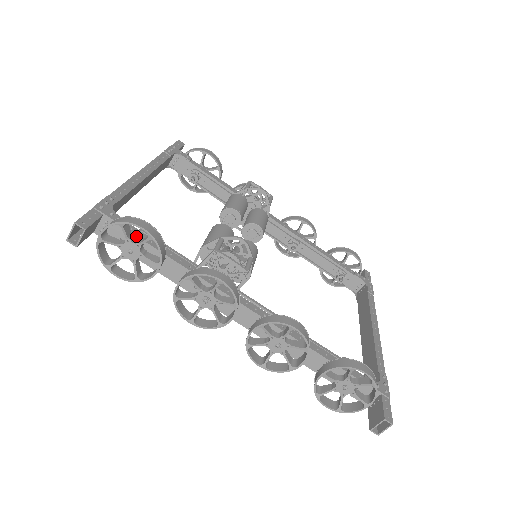
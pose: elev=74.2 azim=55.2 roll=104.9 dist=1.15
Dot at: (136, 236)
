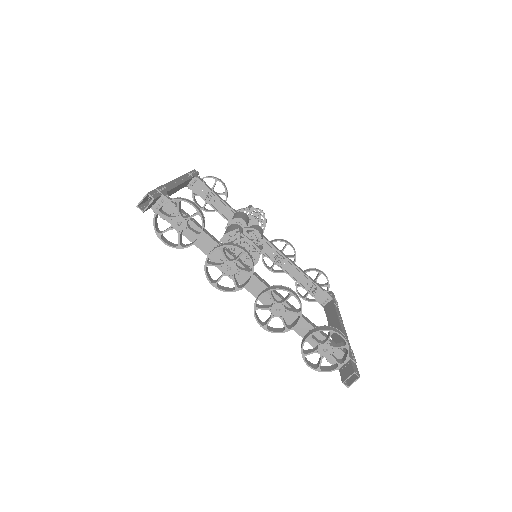
Dot at: (184, 214)
